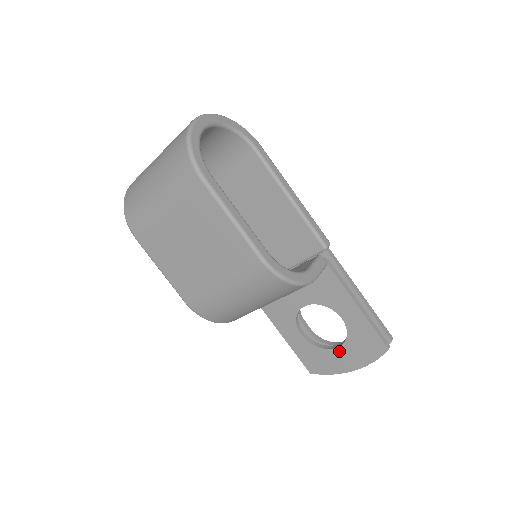
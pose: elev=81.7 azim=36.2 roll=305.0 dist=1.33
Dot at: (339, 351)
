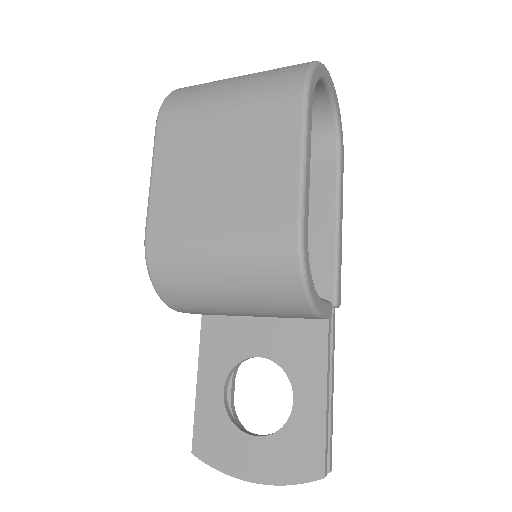
Dot at: (256, 443)
